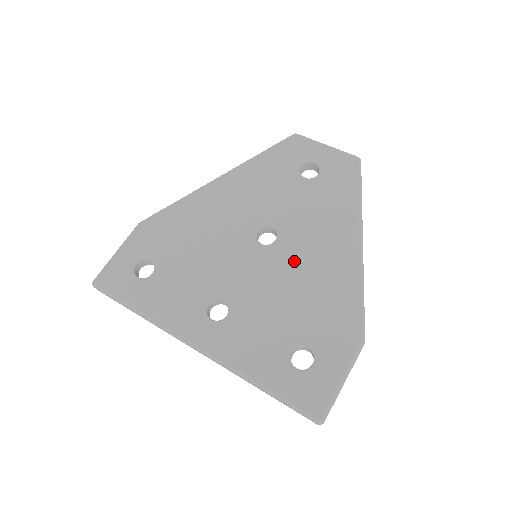
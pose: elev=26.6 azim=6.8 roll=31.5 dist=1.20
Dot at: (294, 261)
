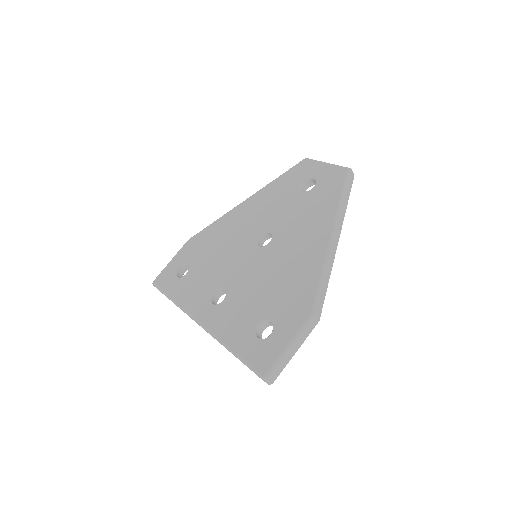
Dot at: (278, 256)
